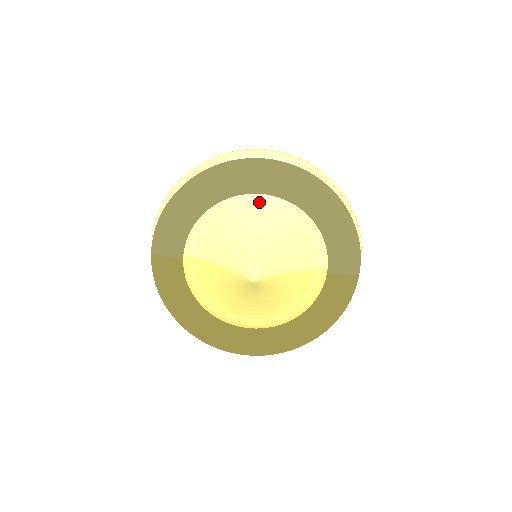
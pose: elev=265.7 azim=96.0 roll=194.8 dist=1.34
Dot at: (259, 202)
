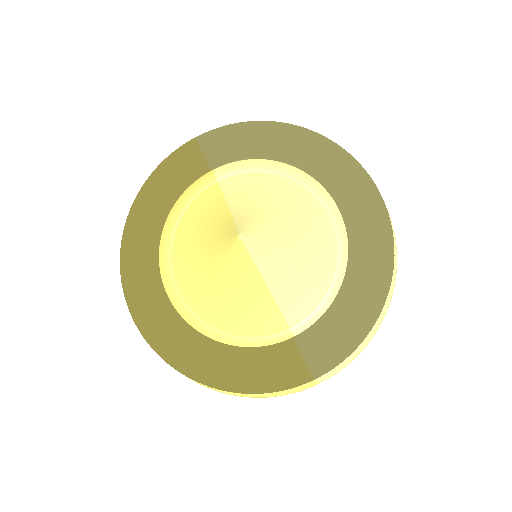
Dot at: (324, 210)
